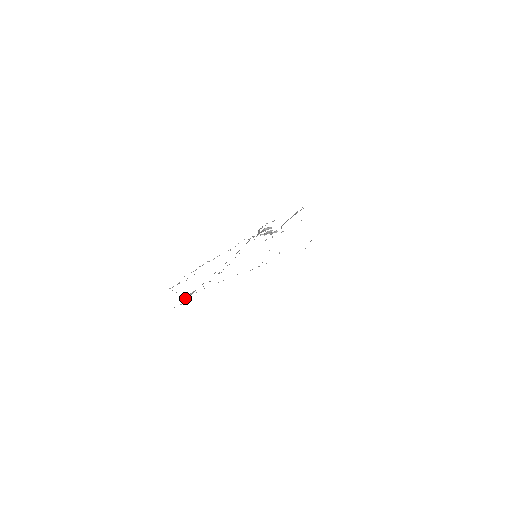
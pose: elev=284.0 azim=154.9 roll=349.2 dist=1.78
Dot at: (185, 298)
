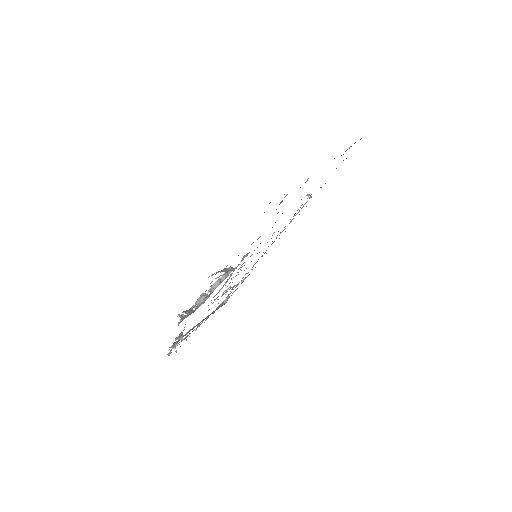
Dot at: (226, 302)
